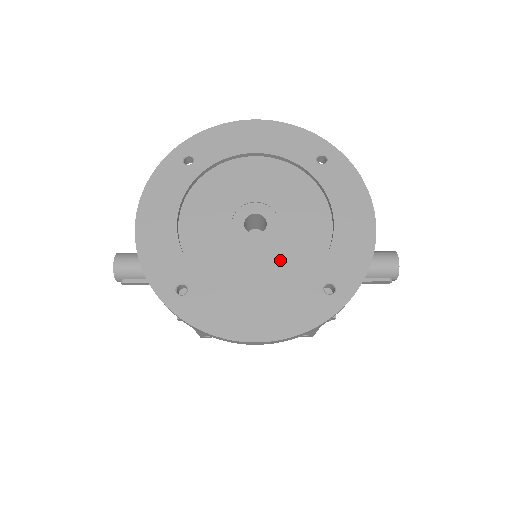
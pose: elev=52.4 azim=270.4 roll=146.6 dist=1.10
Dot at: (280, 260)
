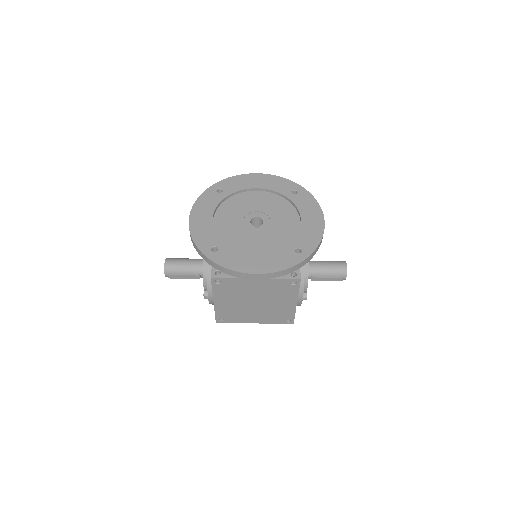
Dot at: (270, 238)
